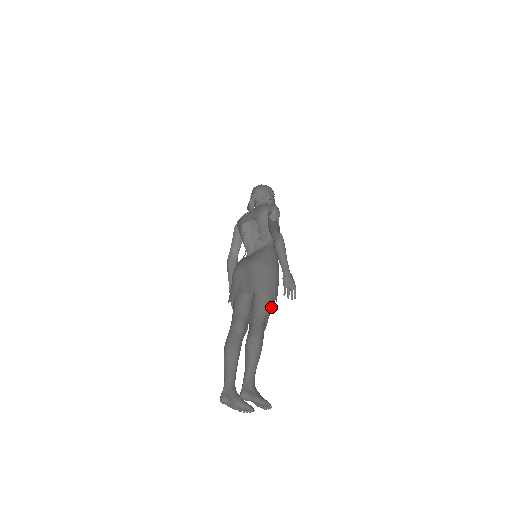
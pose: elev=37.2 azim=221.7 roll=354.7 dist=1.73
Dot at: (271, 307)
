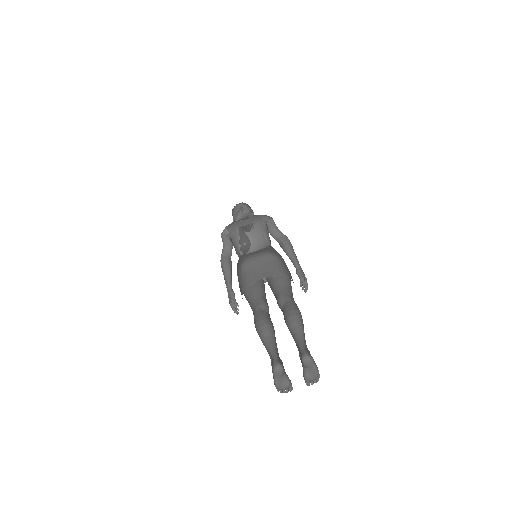
Dot at: occluded
